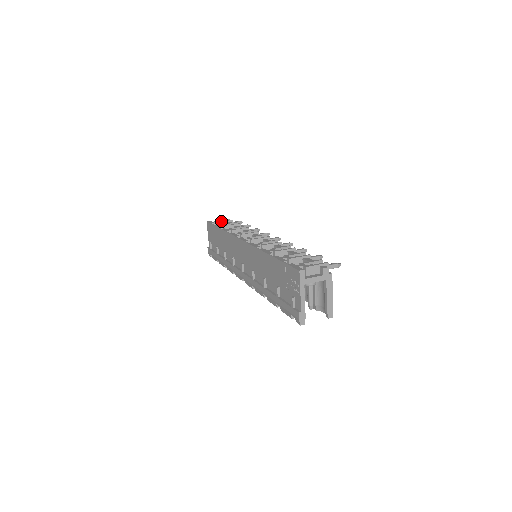
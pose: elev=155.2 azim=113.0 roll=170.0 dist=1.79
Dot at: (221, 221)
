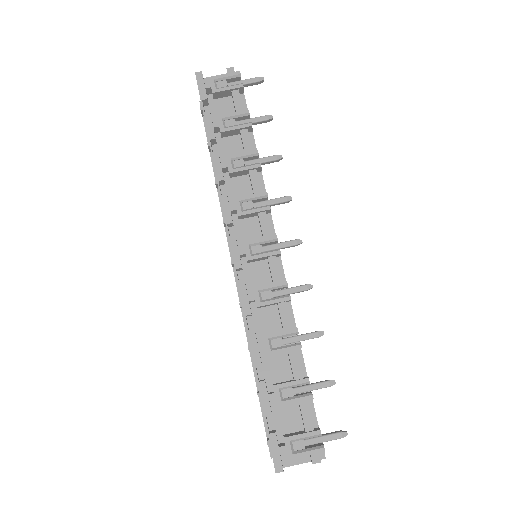
Dot at: (221, 89)
